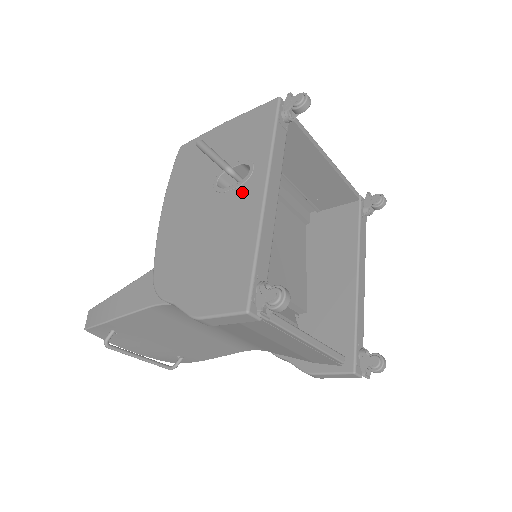
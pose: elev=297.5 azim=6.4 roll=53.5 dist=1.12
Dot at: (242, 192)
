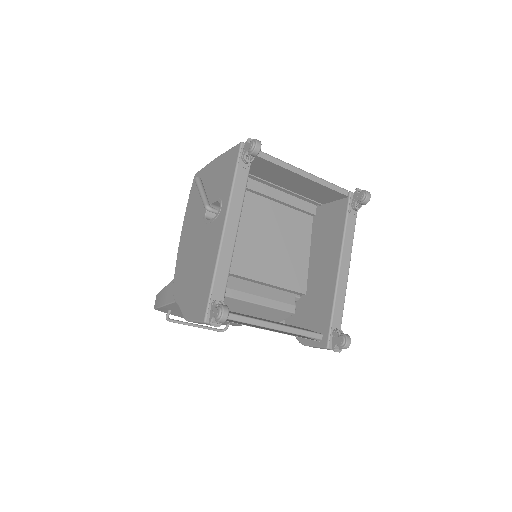
Dot at: (214, 226)
